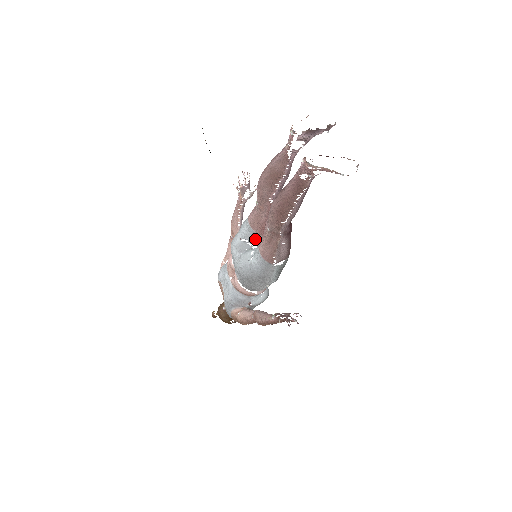
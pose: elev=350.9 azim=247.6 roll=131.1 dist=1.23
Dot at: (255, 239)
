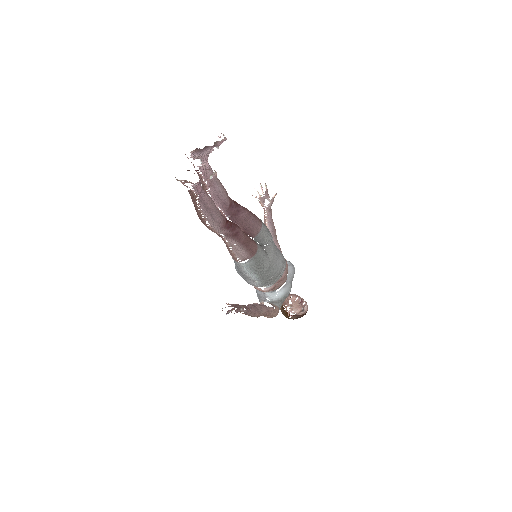
Dot at: occluded
